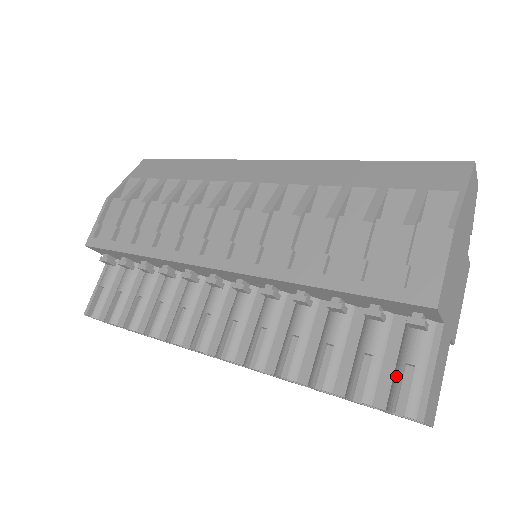
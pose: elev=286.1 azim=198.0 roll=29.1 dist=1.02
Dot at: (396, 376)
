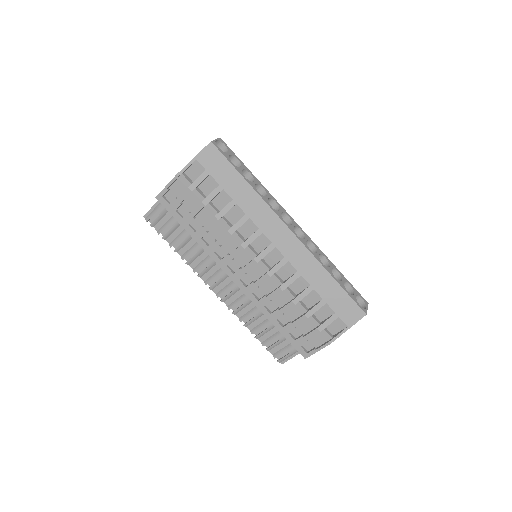
Dot at: (282, 350)
